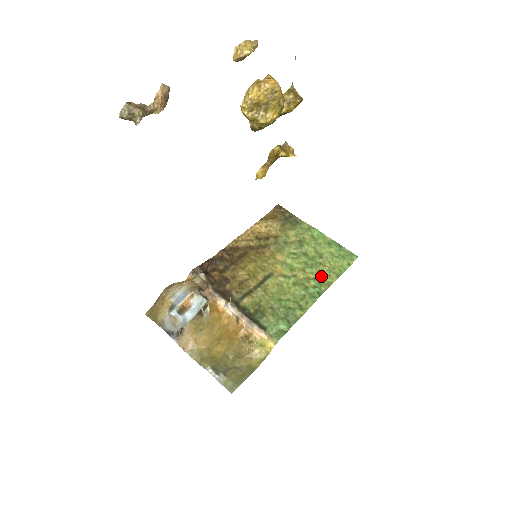
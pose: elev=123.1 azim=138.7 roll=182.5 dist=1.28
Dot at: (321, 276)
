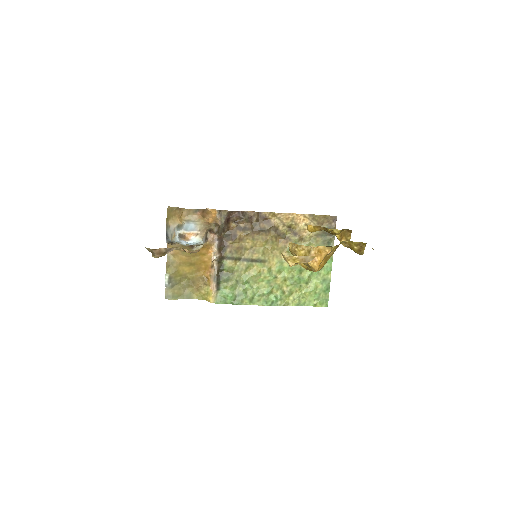
Dot at: (289, 294)
